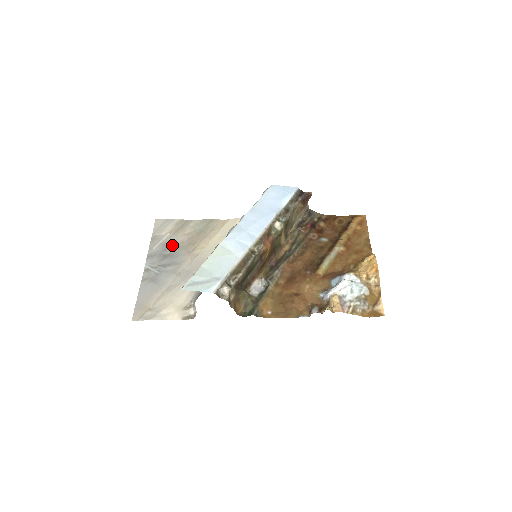
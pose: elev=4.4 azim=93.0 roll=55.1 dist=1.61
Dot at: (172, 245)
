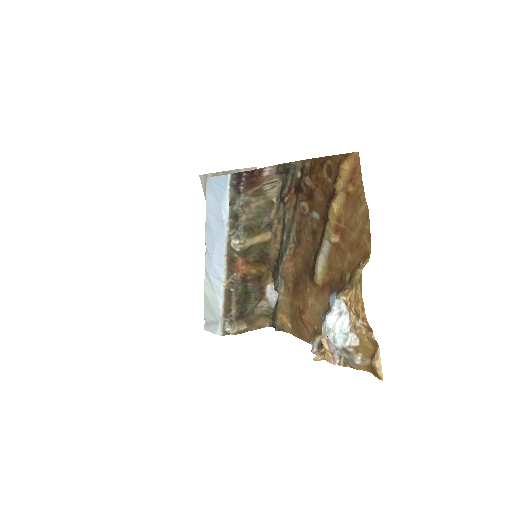
Dot at: occluded
